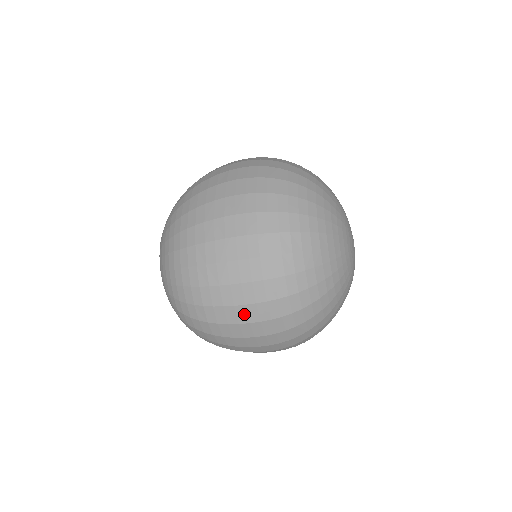
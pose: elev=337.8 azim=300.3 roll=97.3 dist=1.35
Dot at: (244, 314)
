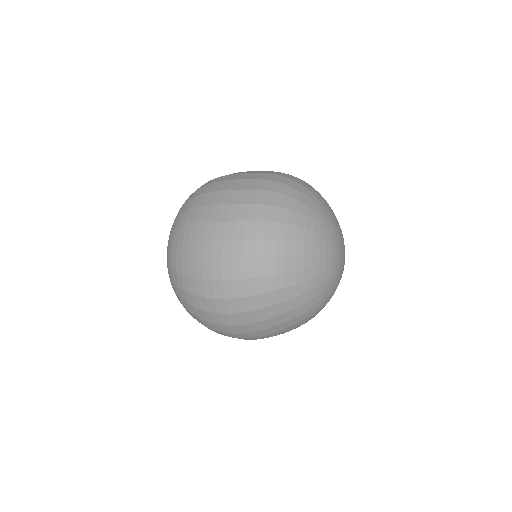
Dot at: occluded
